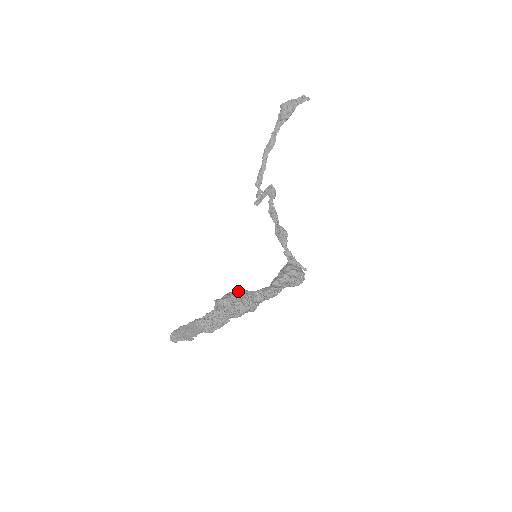
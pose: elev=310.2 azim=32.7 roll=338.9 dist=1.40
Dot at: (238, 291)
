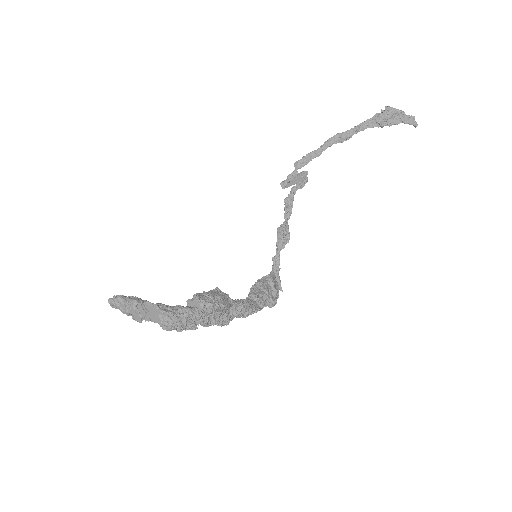
Dot at: (225, 298)
